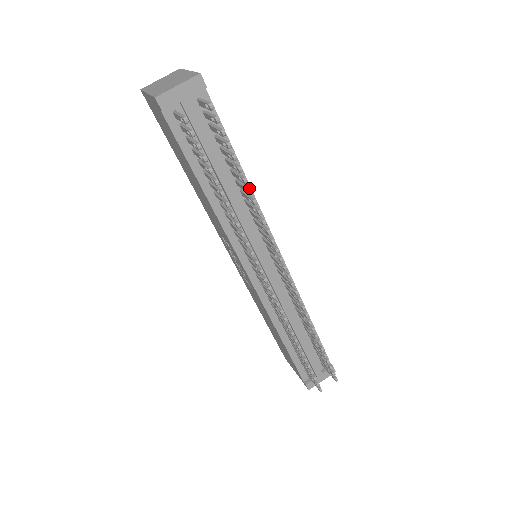
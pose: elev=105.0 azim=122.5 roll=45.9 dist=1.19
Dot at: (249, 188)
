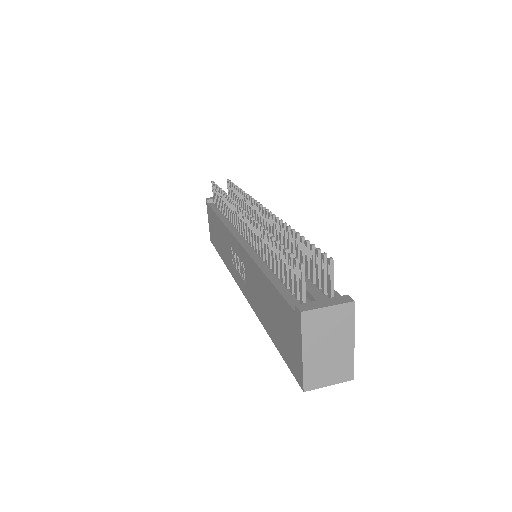
Dot at: (241, 191)
